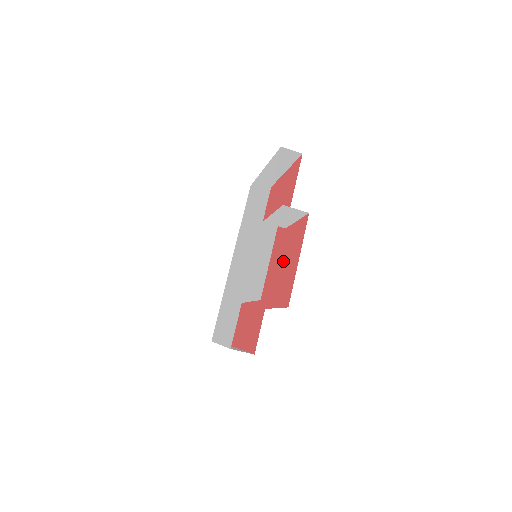
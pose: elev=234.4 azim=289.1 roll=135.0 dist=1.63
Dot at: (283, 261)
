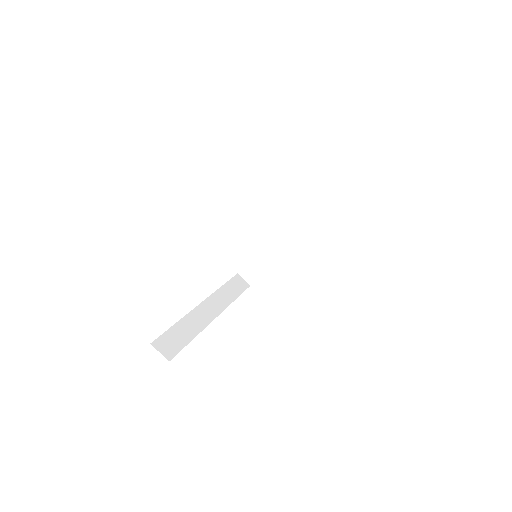
Dot at: occluded
